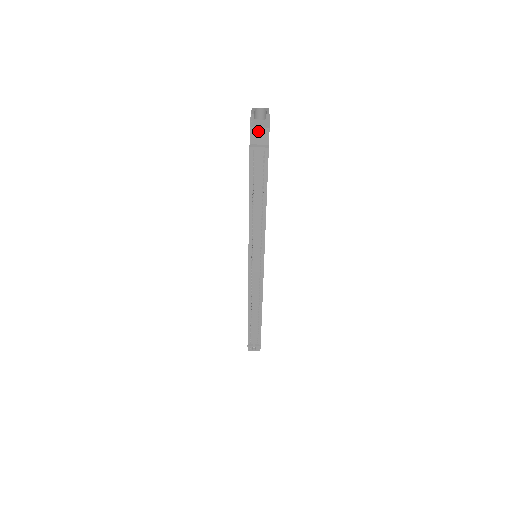
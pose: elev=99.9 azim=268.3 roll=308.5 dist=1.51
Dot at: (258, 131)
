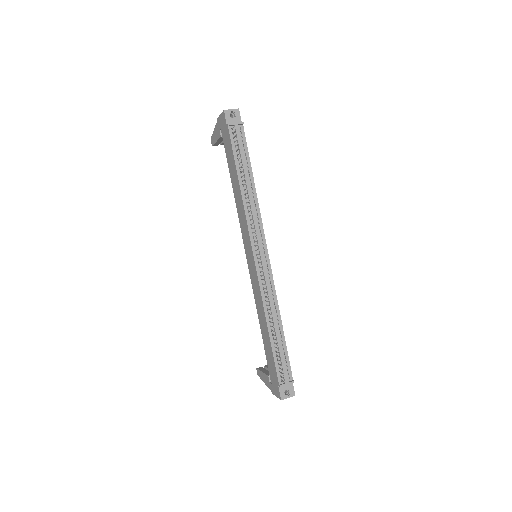
Dot at: occluded
